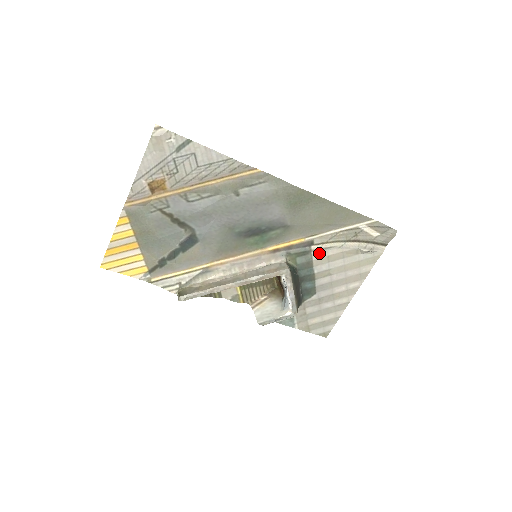
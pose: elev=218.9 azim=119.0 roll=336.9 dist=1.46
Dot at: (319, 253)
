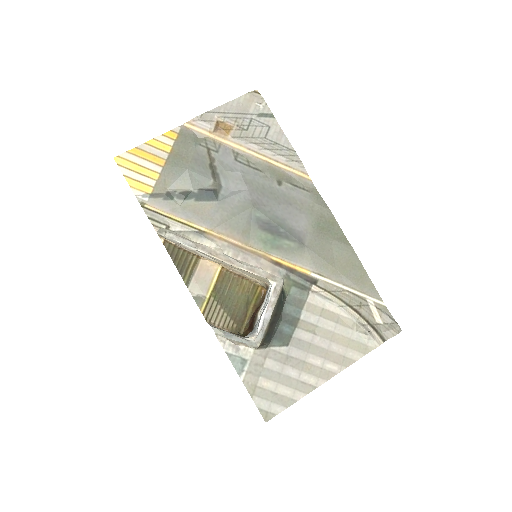
Dot at: (316, 298)
